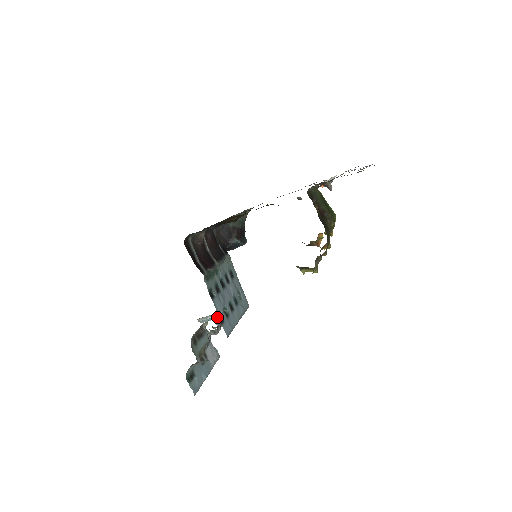
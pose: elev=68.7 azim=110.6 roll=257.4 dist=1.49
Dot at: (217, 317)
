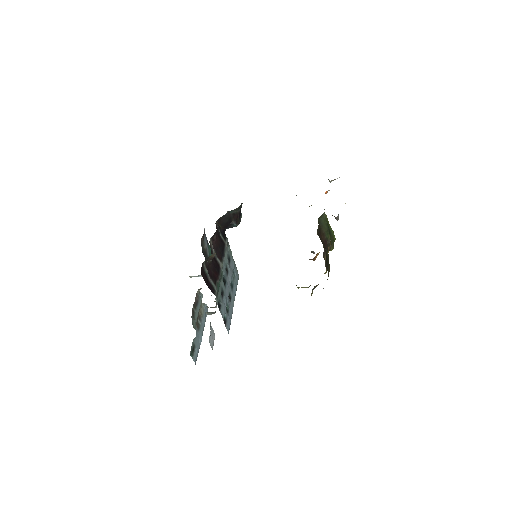
Dot at: occluded
